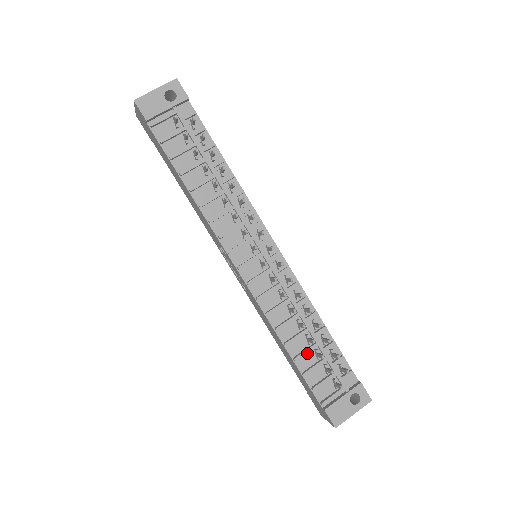
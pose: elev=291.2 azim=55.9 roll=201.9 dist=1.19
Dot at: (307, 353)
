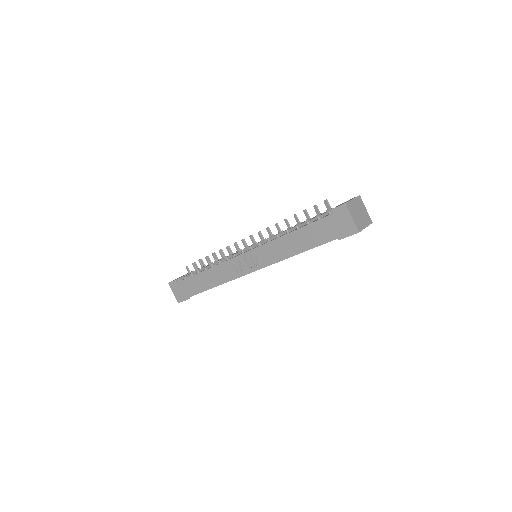
Dot at: occluded
